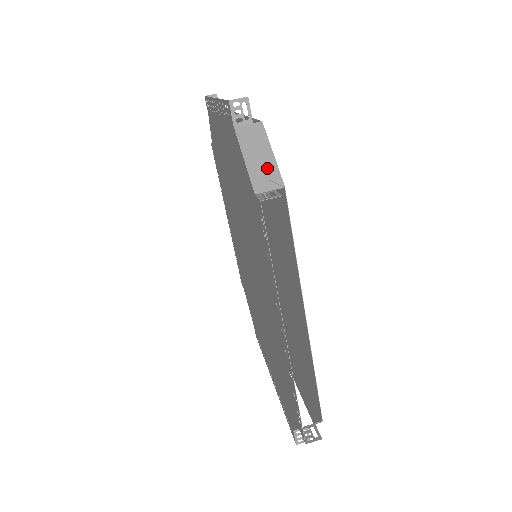
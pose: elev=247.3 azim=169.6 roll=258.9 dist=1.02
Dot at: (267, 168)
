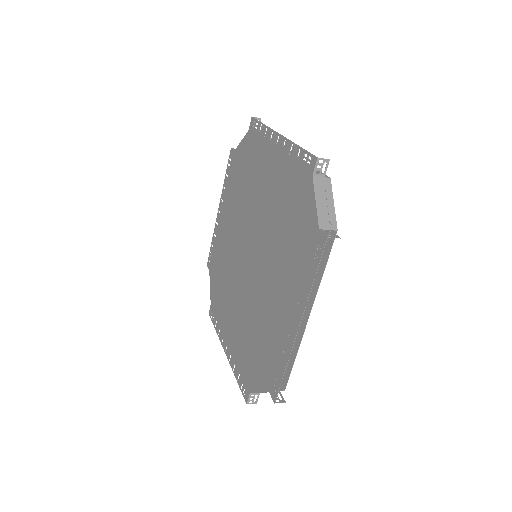
Dot at: (329, 213)
